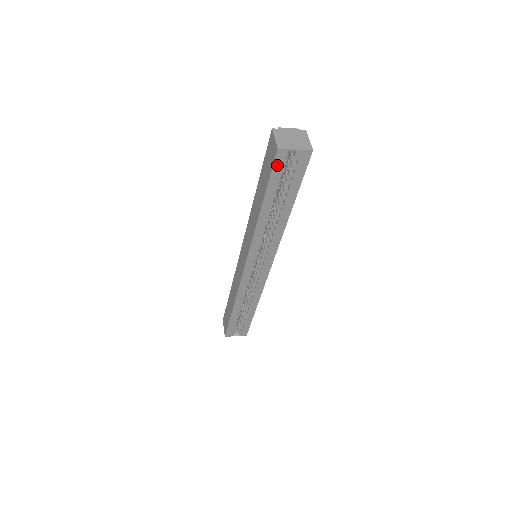
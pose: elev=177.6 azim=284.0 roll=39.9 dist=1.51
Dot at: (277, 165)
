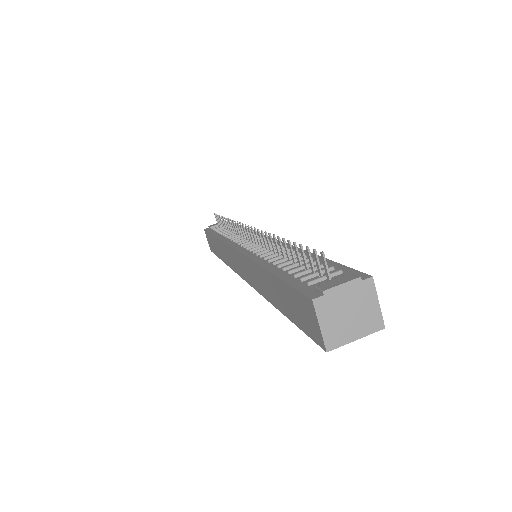
Dot at: occluded
